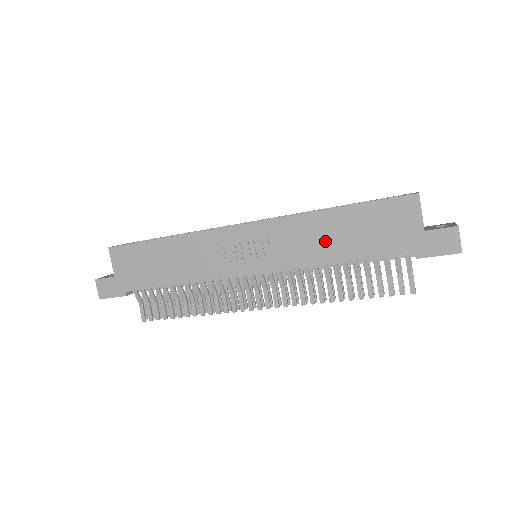
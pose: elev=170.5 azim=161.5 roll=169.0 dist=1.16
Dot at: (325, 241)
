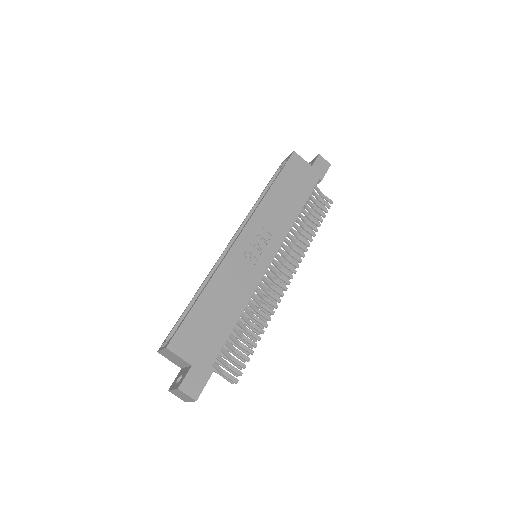
Dot at: (284, 206)
